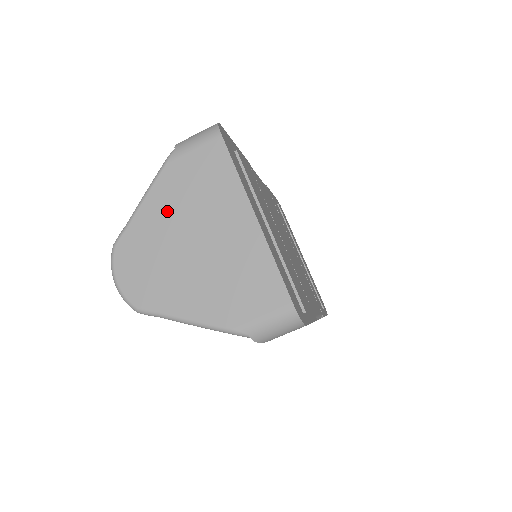
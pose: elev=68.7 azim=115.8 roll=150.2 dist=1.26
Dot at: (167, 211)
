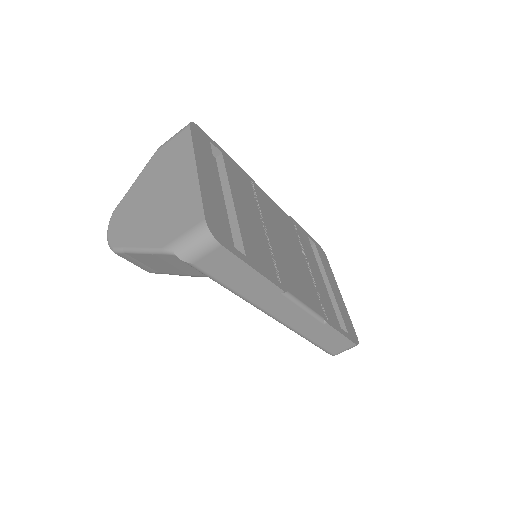
Dot at: (147, 180)
